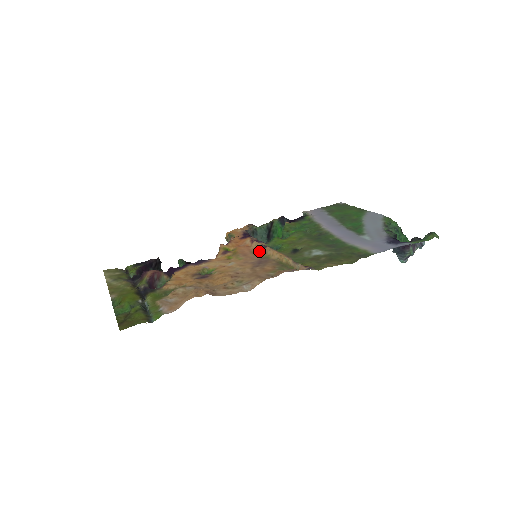
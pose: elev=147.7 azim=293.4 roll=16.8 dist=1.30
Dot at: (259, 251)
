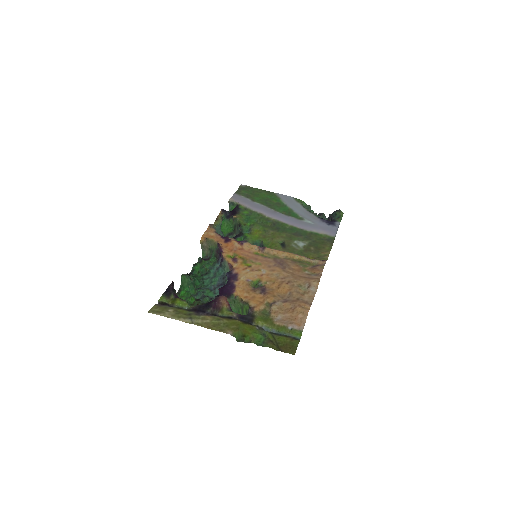
Dot at: (259, 252)
